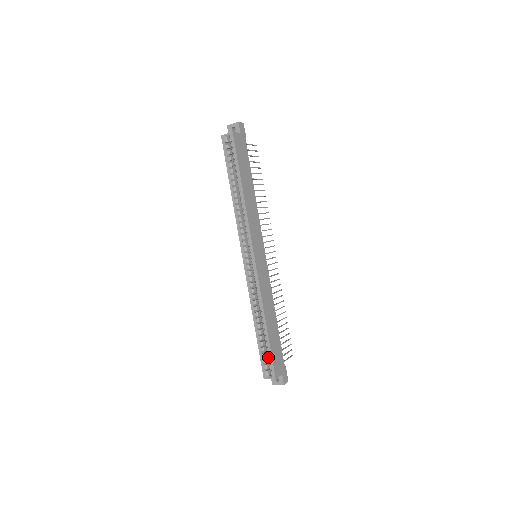
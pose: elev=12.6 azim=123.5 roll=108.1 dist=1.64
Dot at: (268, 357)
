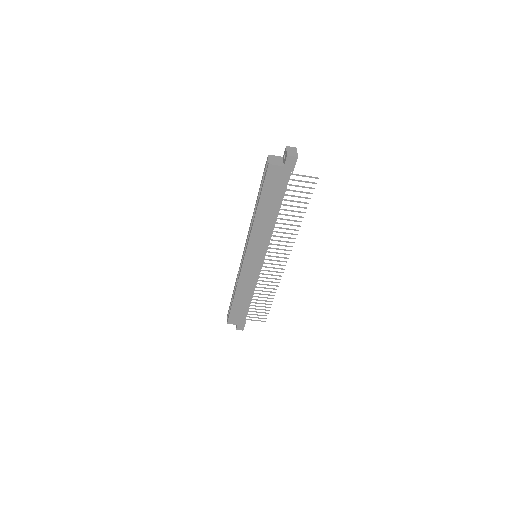
Dot at: occluded
